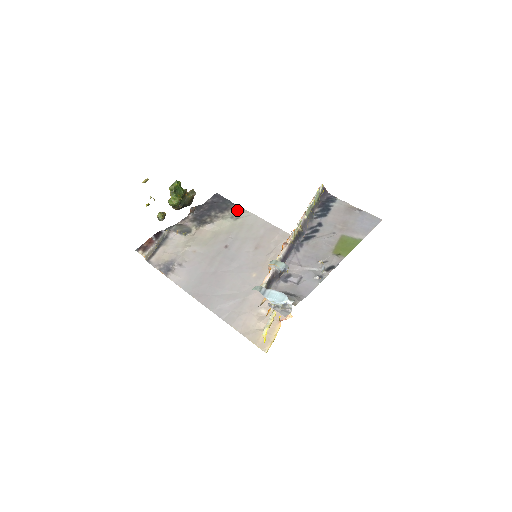
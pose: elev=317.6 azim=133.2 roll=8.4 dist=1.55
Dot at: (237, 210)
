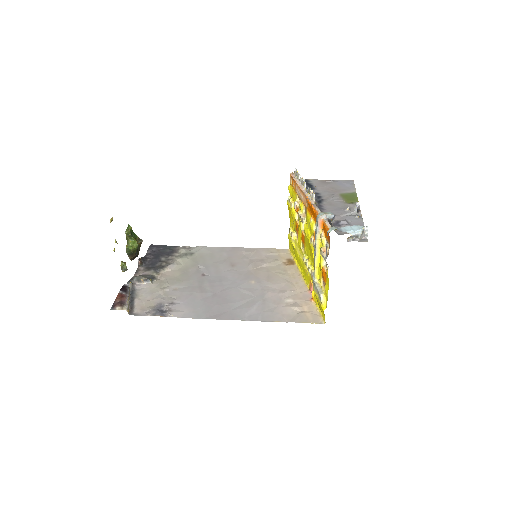
Dot at: (185, 249)
